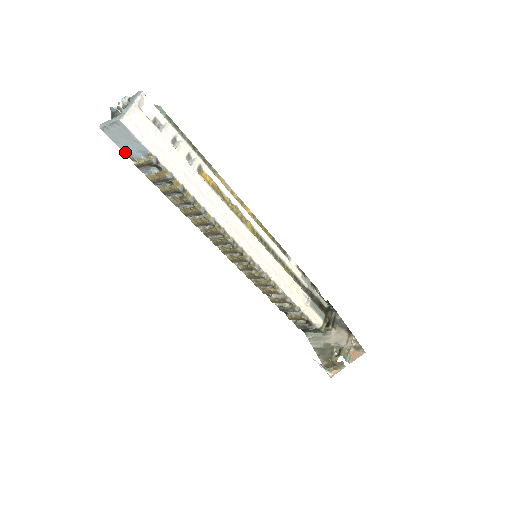
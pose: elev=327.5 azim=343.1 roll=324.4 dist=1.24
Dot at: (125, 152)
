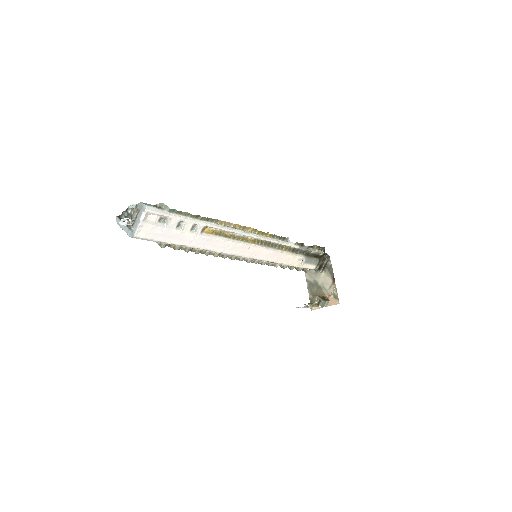
Dot at: occluded
